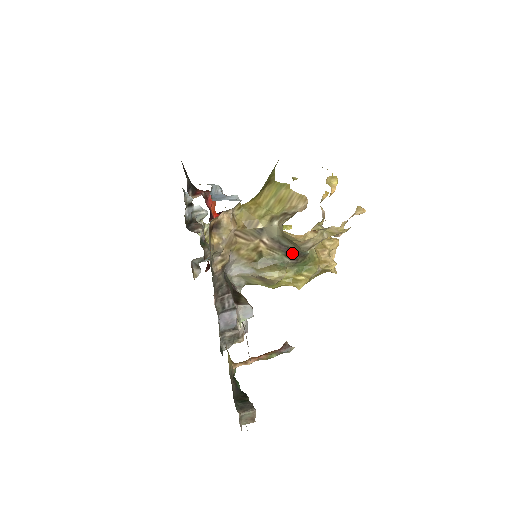
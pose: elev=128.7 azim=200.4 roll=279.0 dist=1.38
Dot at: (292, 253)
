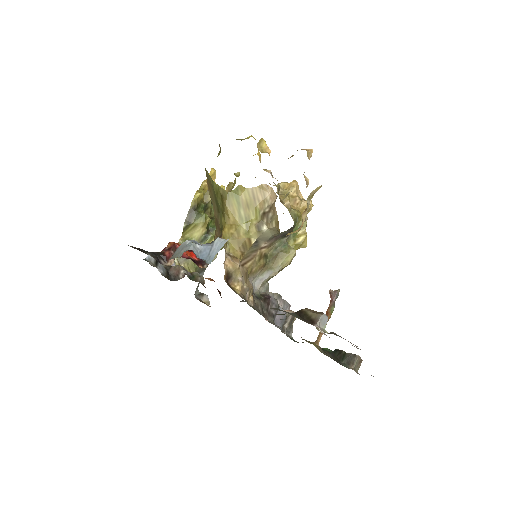
Dot at: (286, 232)
